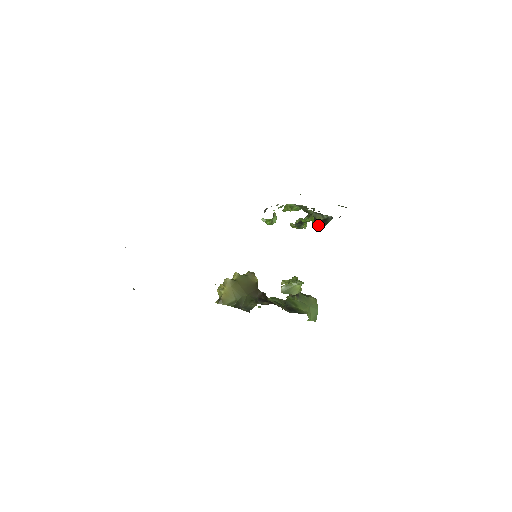
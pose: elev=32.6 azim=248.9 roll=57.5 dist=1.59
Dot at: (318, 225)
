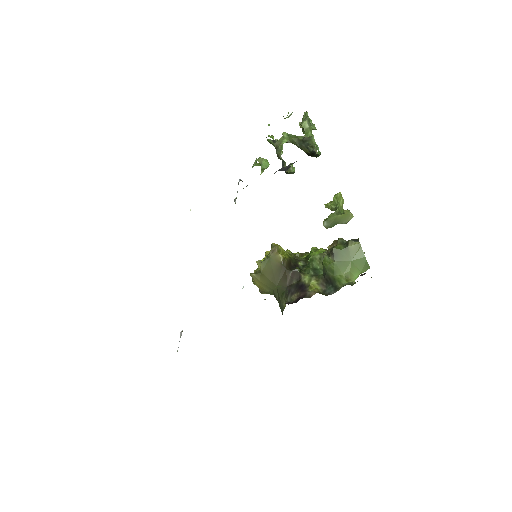
Dot at: occluded
